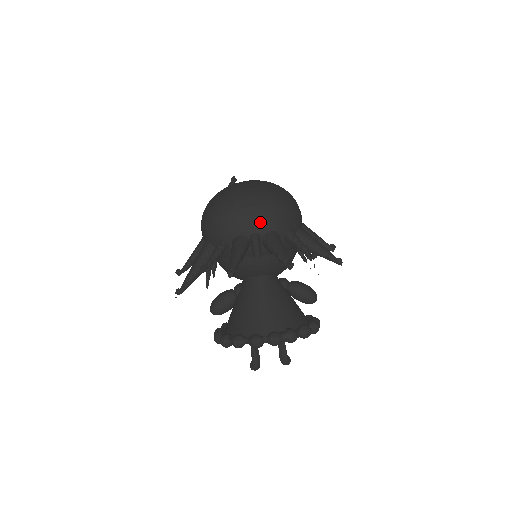
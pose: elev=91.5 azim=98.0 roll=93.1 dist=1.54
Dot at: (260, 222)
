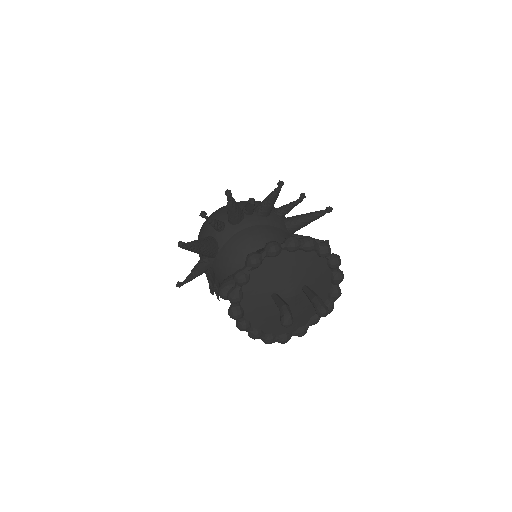
Dot at: occluded
